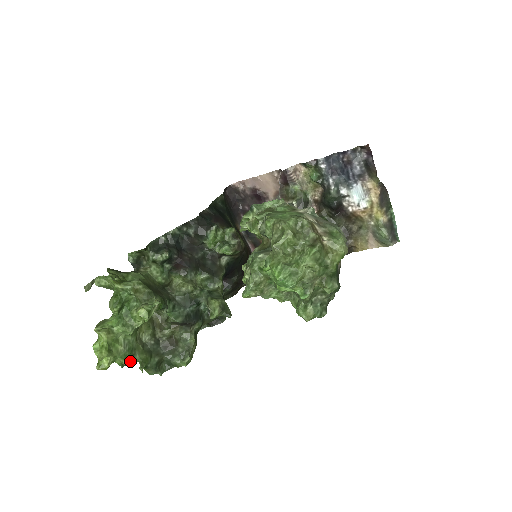
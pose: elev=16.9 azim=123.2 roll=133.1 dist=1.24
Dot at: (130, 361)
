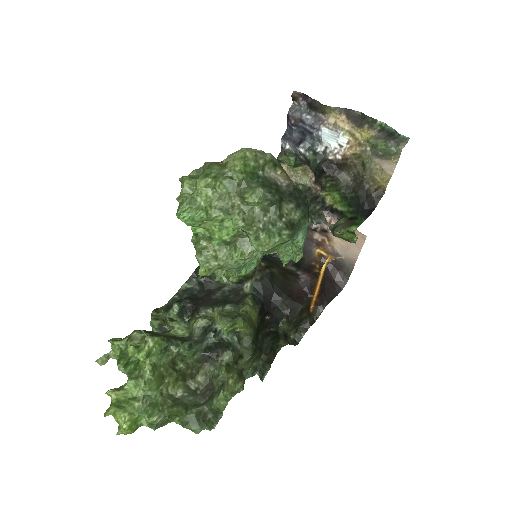
Dot at: (159, 419)
